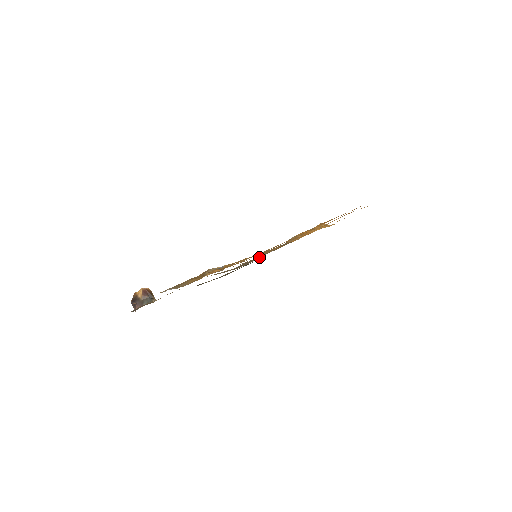
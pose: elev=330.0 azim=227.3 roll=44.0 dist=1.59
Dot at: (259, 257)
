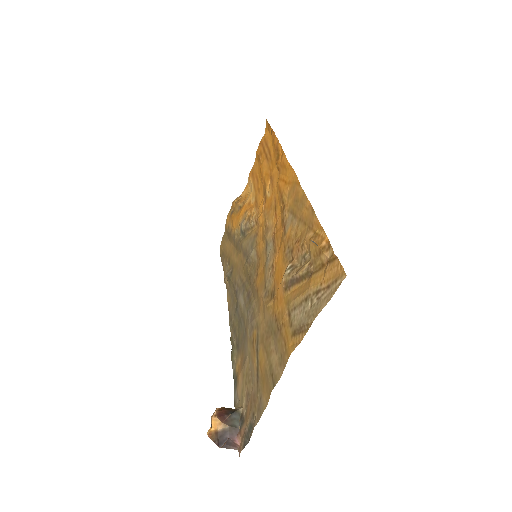
Dot at: (239, 272)
